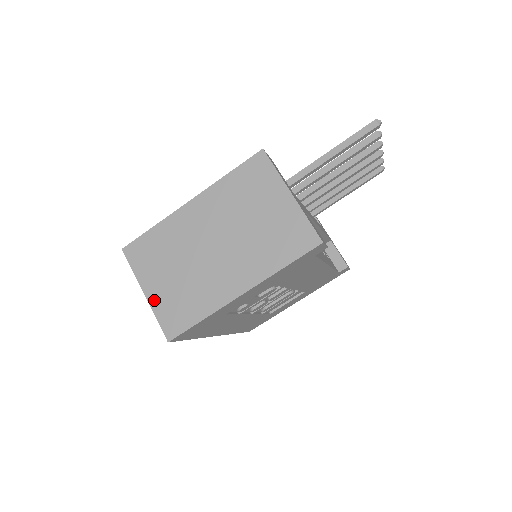
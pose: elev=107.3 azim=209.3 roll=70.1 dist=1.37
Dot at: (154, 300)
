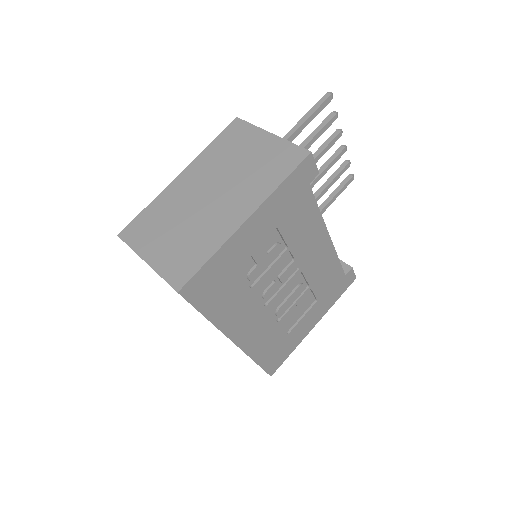
Dot at: (156, 262)
